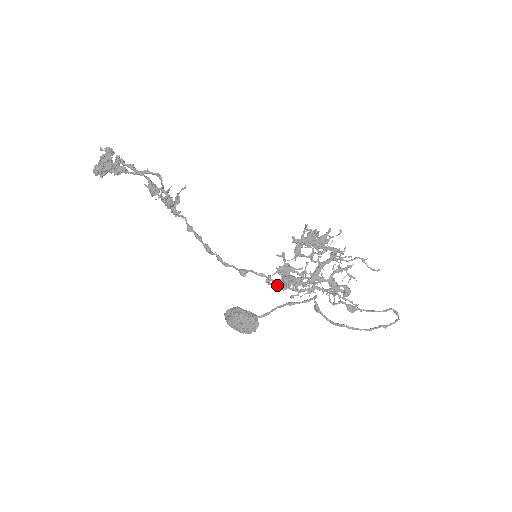
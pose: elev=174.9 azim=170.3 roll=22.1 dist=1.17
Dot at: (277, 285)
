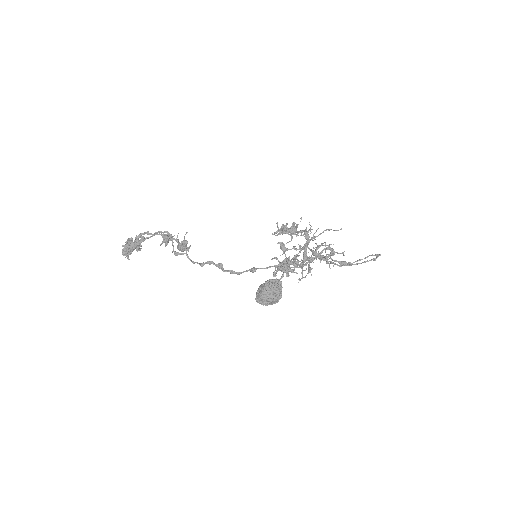
Dot at: (281, 267)
